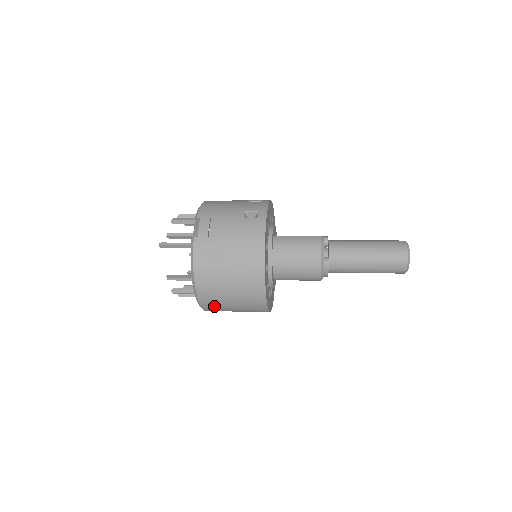
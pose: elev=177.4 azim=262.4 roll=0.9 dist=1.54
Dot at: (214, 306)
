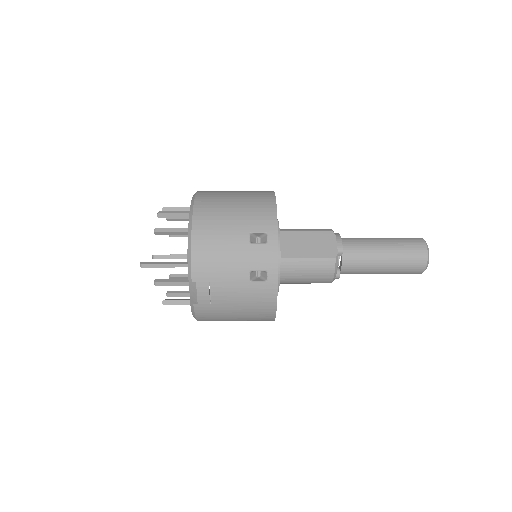
Dot at: occluded
